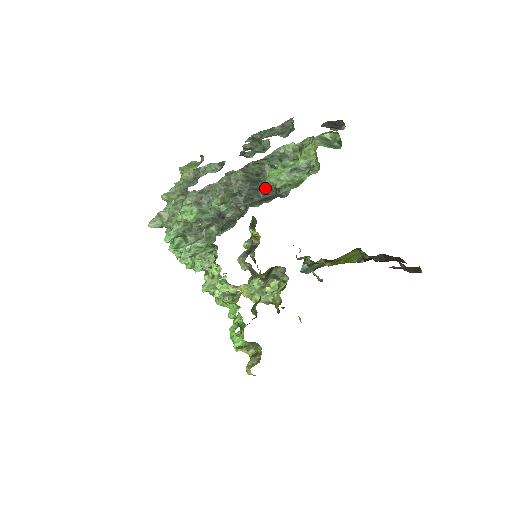
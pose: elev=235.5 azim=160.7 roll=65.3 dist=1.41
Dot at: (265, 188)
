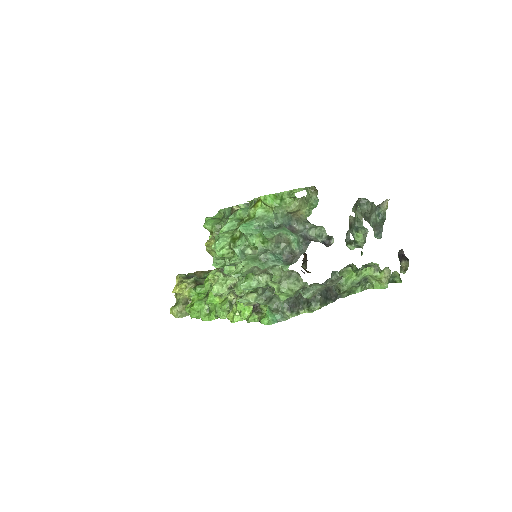
Dot at: occluded
